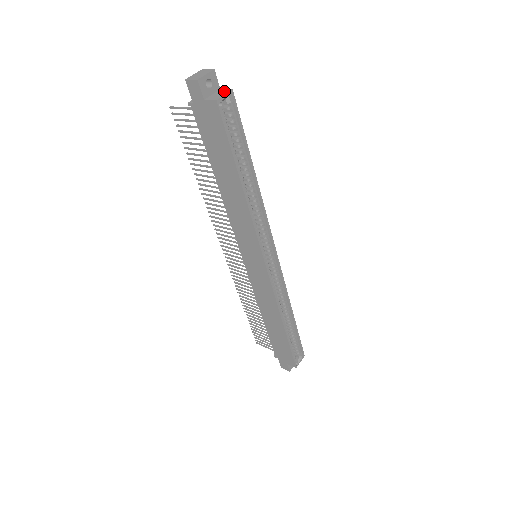
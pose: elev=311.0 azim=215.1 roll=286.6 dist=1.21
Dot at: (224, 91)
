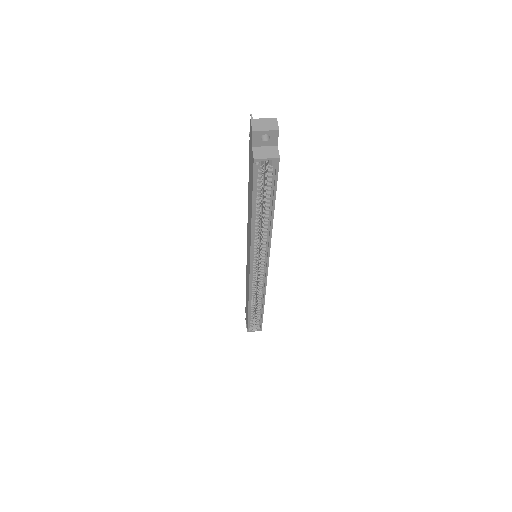
Dot at: (274, 153)
